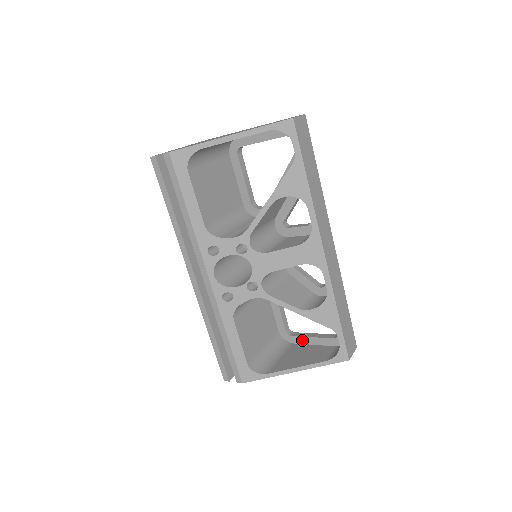
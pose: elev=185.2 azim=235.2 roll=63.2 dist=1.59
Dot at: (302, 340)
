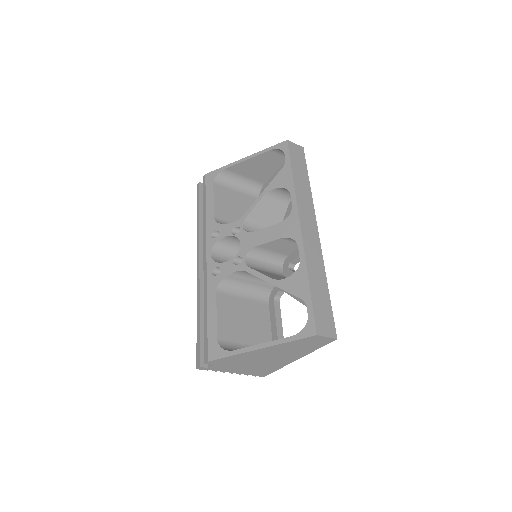
Dot at: occluded
